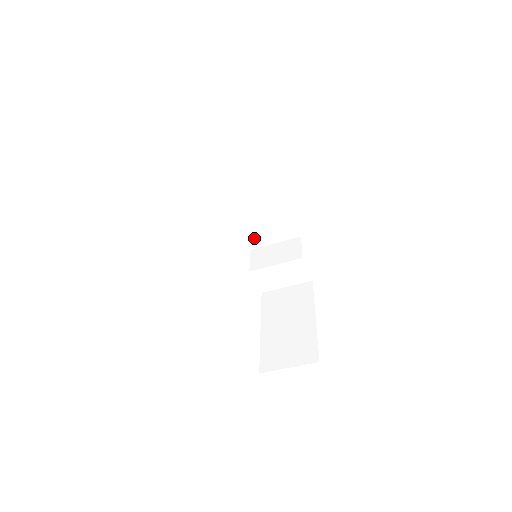
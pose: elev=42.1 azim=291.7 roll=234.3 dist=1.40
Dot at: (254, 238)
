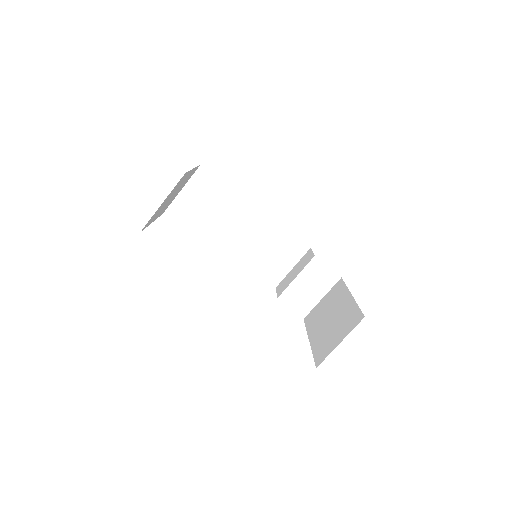
Dot at: (271, 273)
